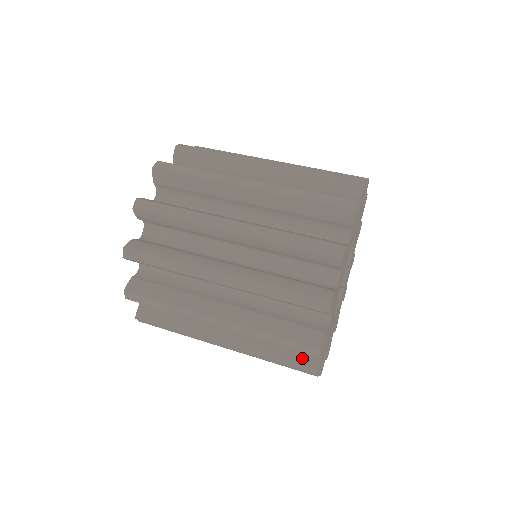
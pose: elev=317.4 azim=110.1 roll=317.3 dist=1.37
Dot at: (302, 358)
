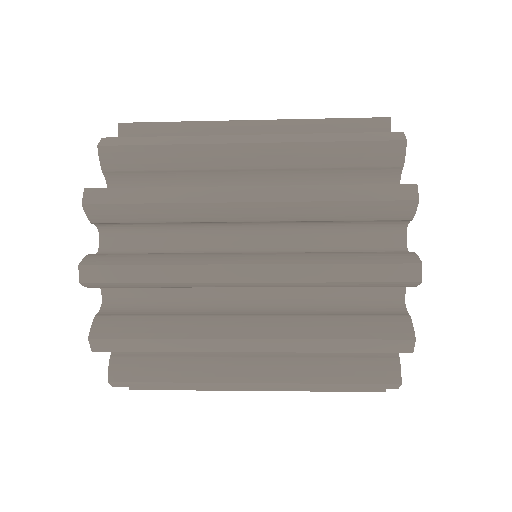
Dot at: (385, 255)
